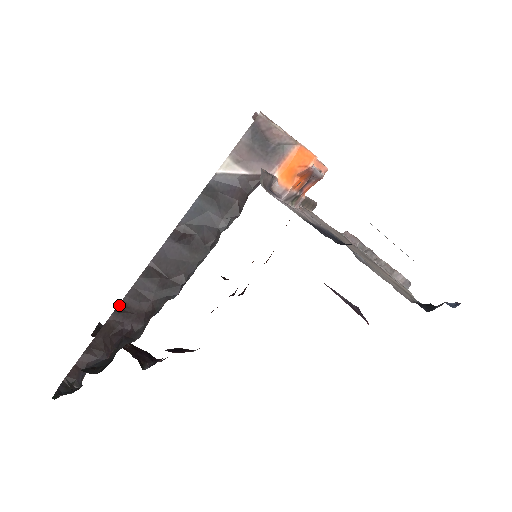
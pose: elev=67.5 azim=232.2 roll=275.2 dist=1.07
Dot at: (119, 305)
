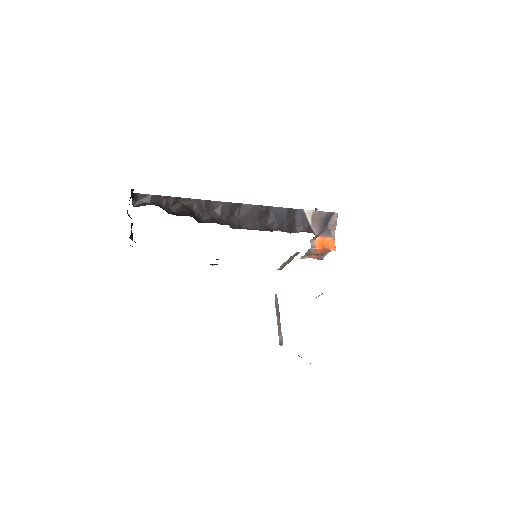
Dot at: (207, 200)
